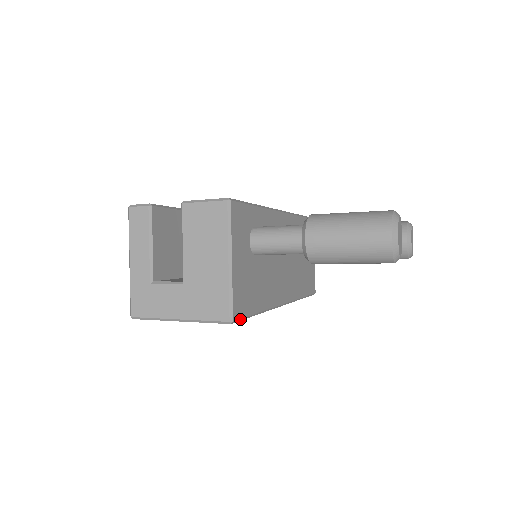
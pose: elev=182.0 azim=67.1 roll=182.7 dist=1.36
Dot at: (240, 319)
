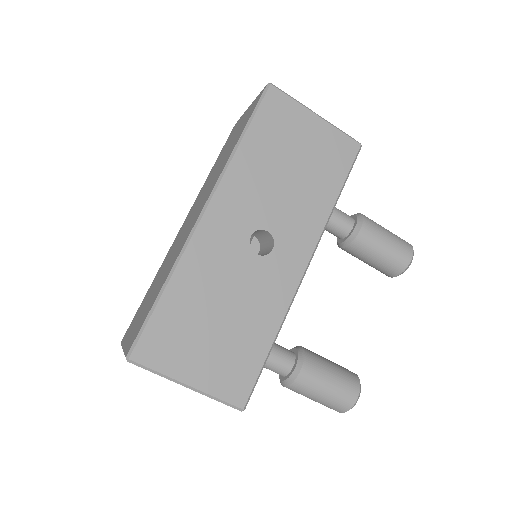
Dot at: (355, 160)
